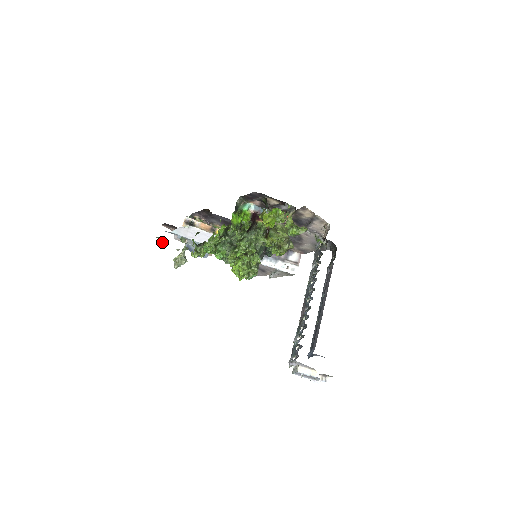
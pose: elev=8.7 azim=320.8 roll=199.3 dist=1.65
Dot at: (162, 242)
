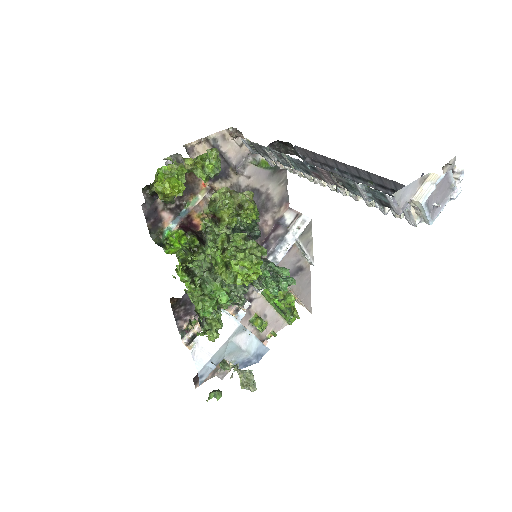
Dot at: (216, 396)
